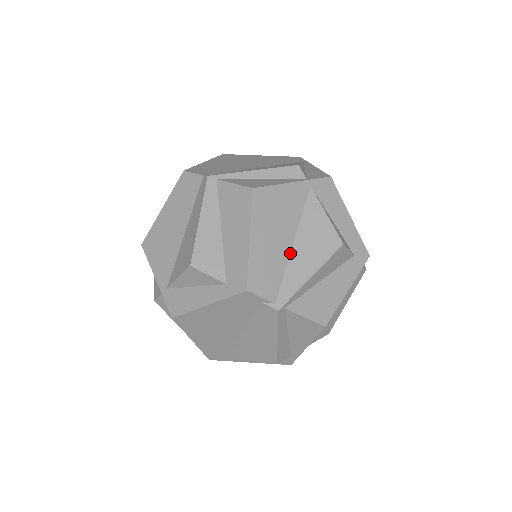
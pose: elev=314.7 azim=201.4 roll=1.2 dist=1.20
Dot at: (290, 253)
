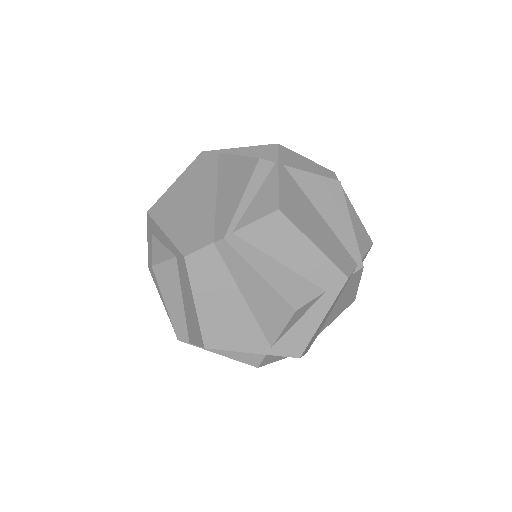
Dot at: (327, 224)
